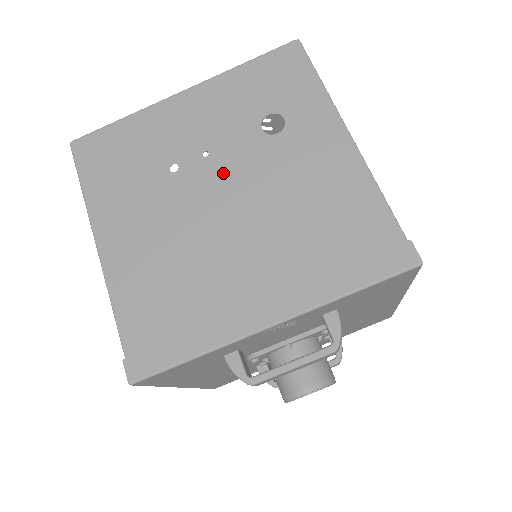
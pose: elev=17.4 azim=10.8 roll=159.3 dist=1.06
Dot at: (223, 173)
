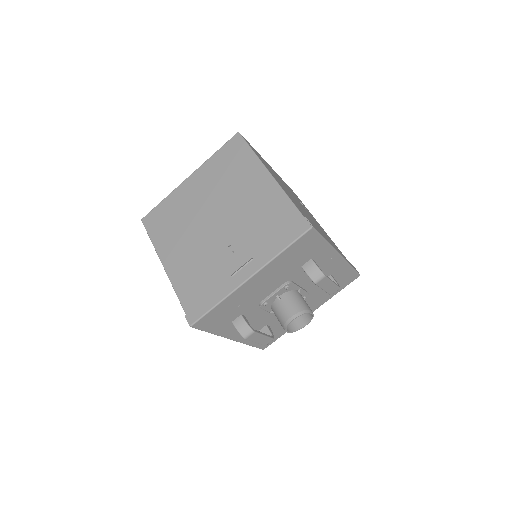
Dot at: occluded
